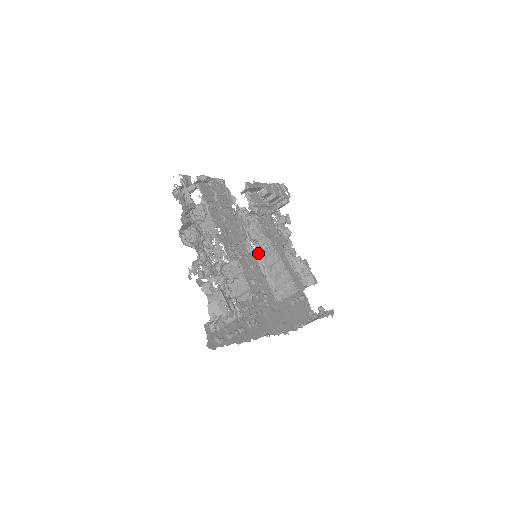
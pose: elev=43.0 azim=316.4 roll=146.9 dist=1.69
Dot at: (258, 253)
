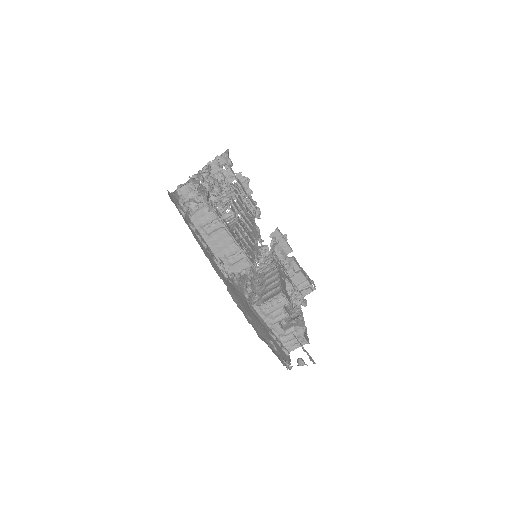
Dot at: (260, 274)
